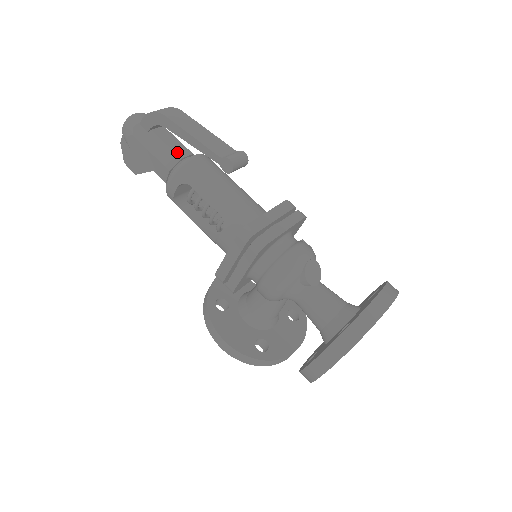
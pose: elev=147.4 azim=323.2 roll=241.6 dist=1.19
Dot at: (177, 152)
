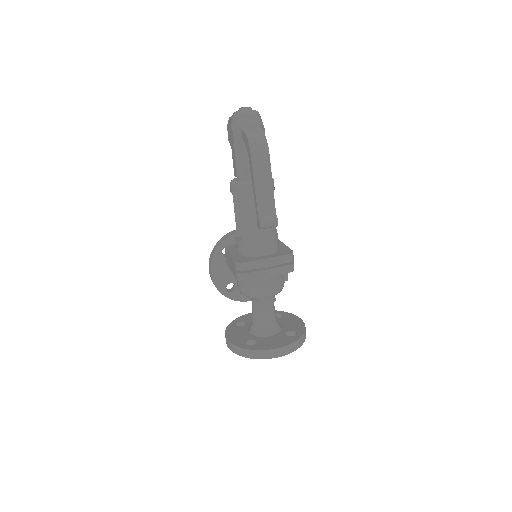
Dot at: occluded
